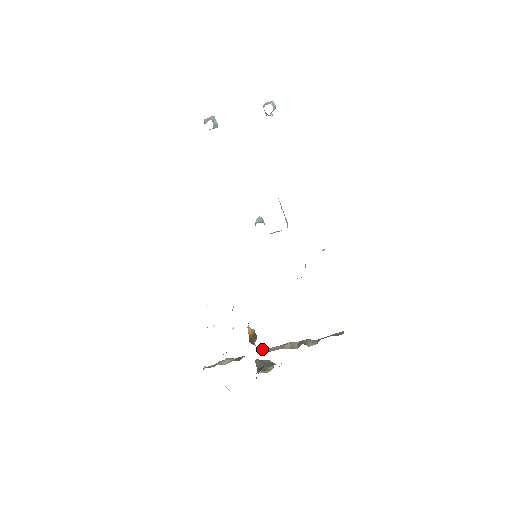
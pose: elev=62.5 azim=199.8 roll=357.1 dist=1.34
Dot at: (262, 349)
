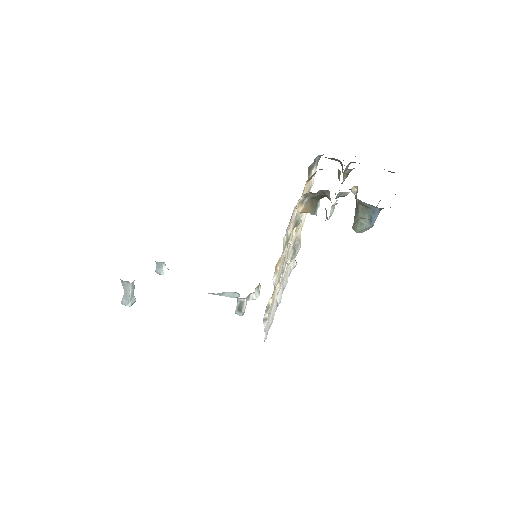
Dot at: occluded
